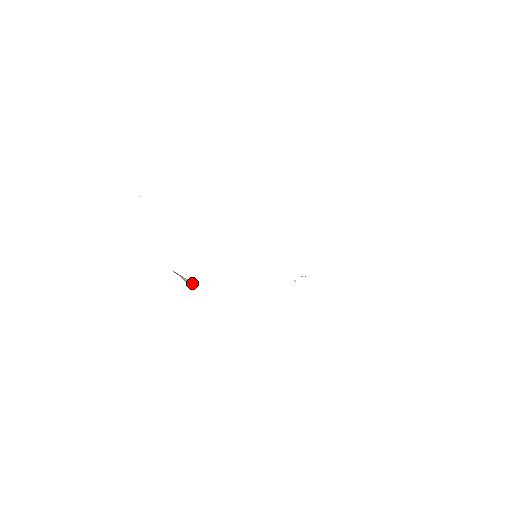
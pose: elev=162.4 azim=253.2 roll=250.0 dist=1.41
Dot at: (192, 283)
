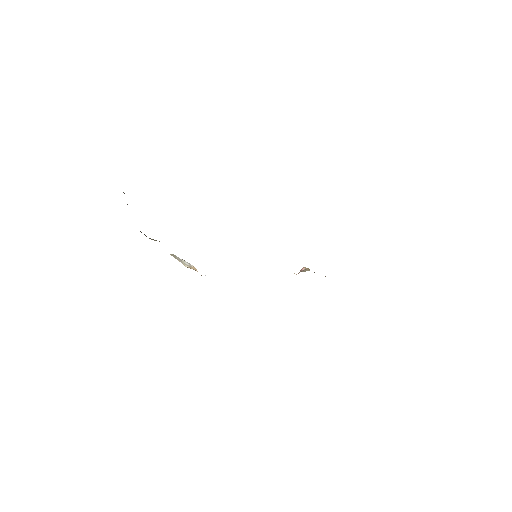
Dot at: (192, 267)
